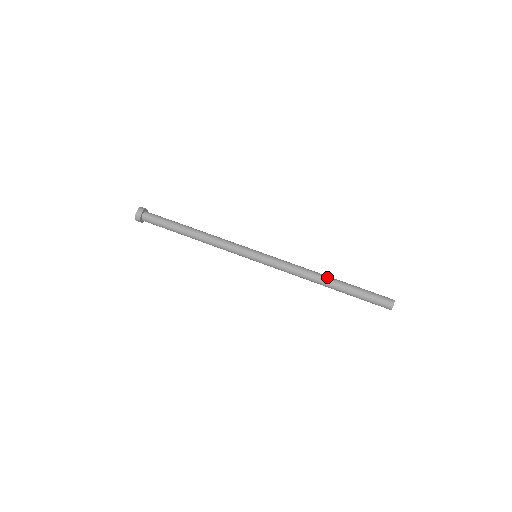
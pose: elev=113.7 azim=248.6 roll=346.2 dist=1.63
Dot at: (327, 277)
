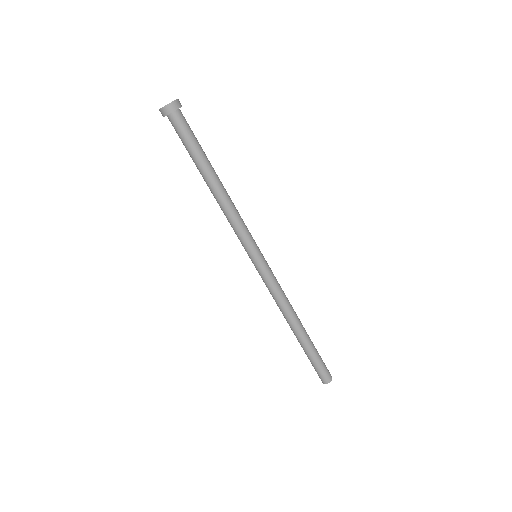
Dot at: (296, 328)
